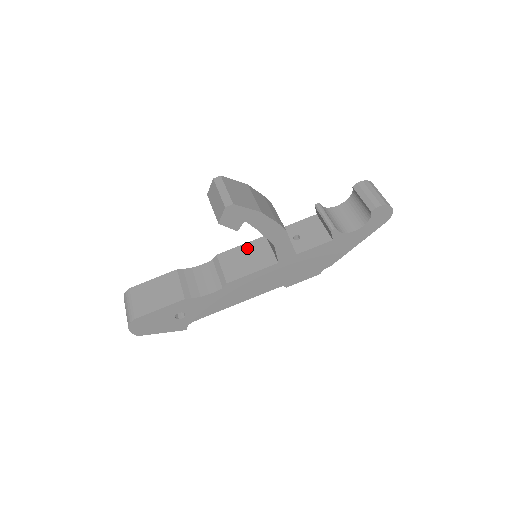
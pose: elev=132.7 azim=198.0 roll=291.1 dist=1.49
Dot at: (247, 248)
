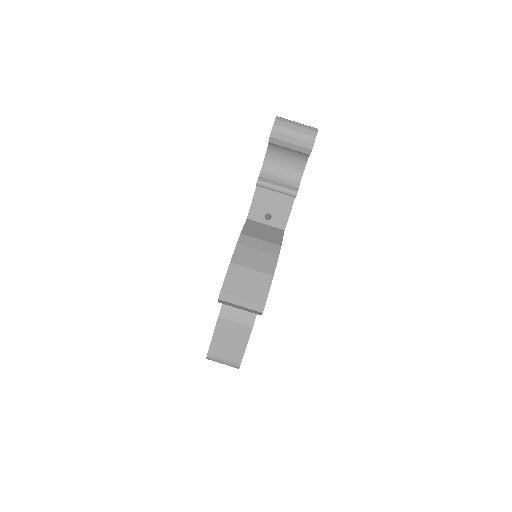
Dot at: occluded
